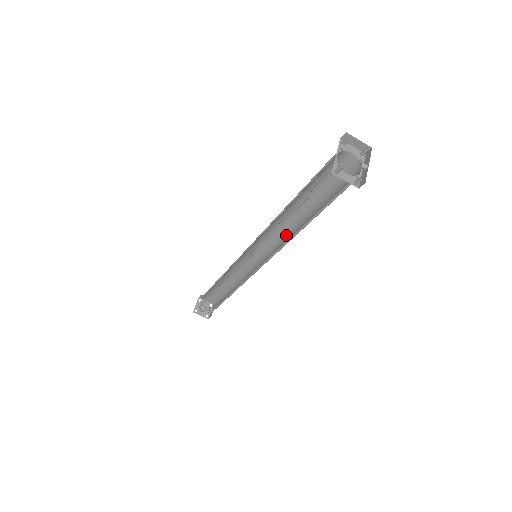
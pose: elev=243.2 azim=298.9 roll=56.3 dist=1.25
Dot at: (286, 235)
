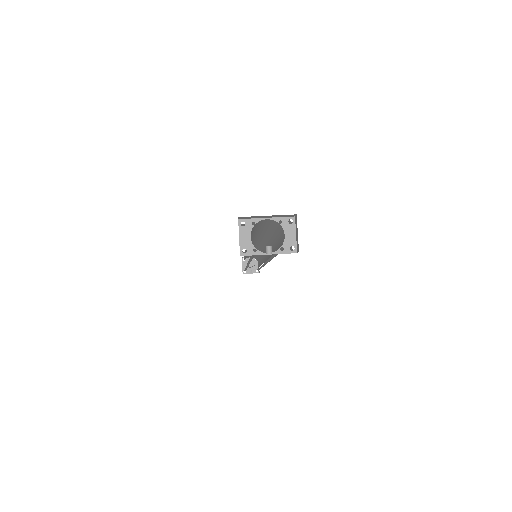
Dot at: occluded
